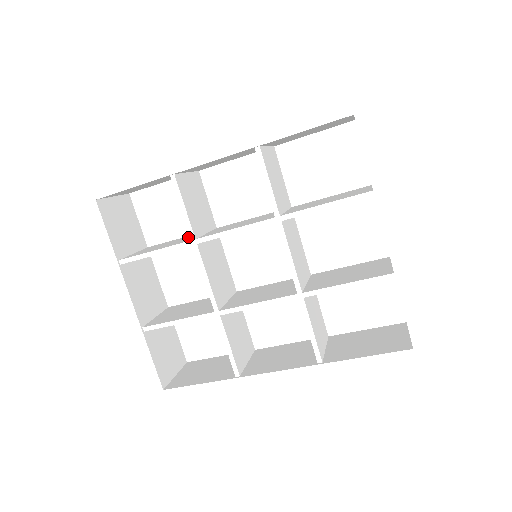
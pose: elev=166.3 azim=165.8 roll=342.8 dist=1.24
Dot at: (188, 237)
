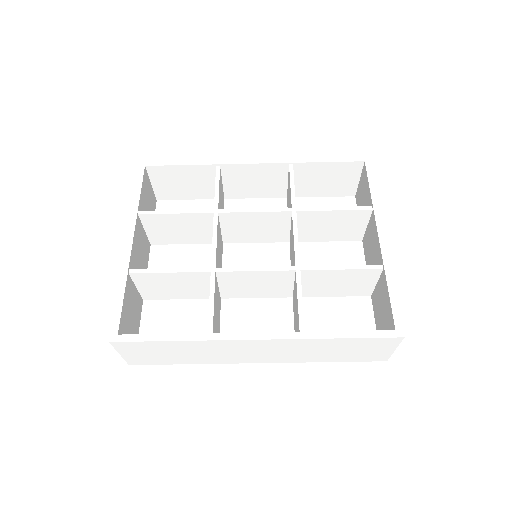
Dot at: occluded
